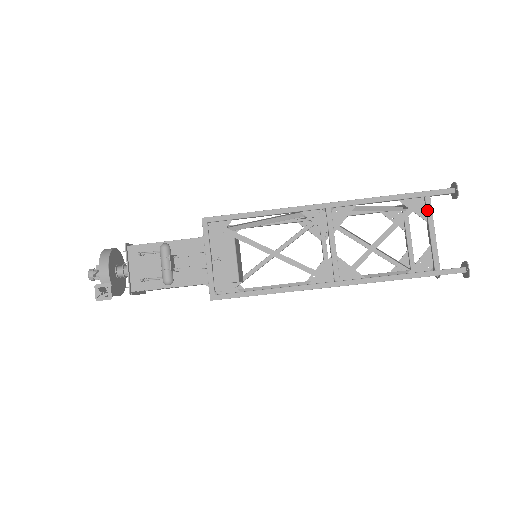
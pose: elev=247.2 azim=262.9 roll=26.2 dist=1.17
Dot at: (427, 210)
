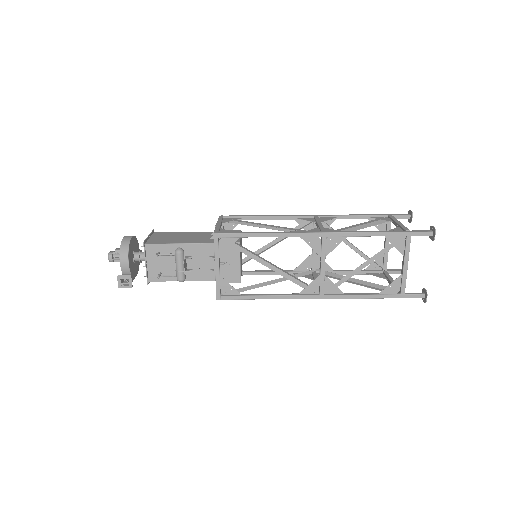
Dot at: (406, 247)
